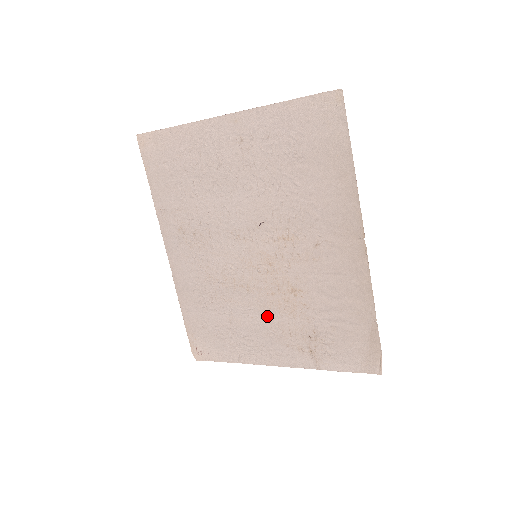
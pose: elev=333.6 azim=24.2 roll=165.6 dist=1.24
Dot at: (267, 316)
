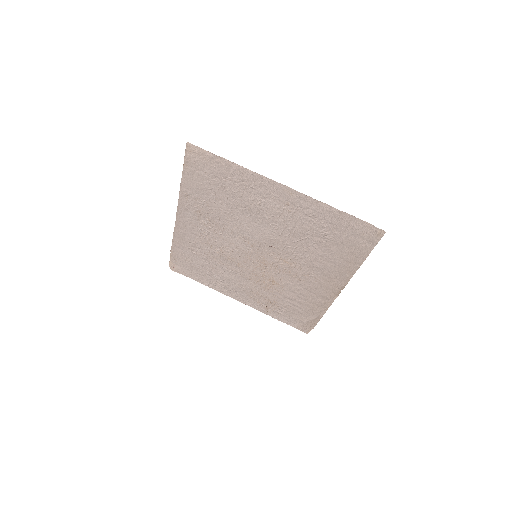
Dot at: (244, 281)
